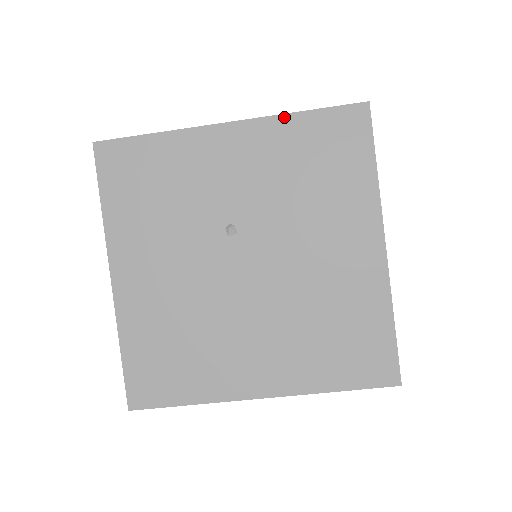
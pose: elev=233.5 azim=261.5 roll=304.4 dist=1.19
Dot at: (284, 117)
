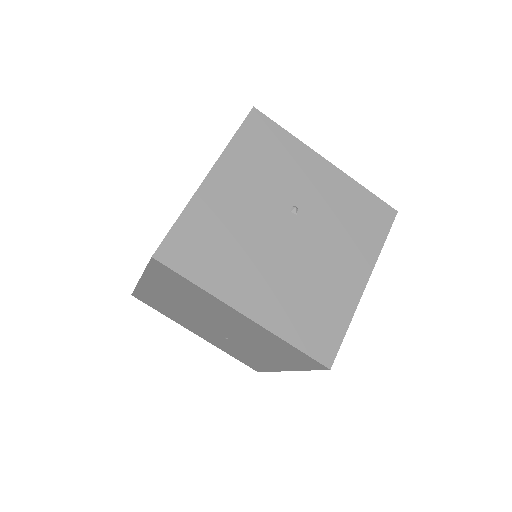
Dot at: (356, 183)
